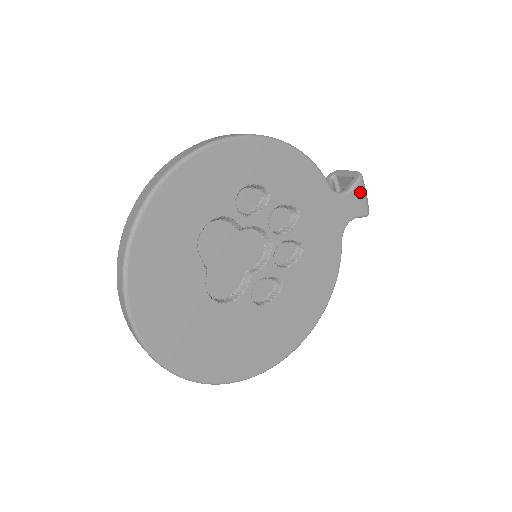
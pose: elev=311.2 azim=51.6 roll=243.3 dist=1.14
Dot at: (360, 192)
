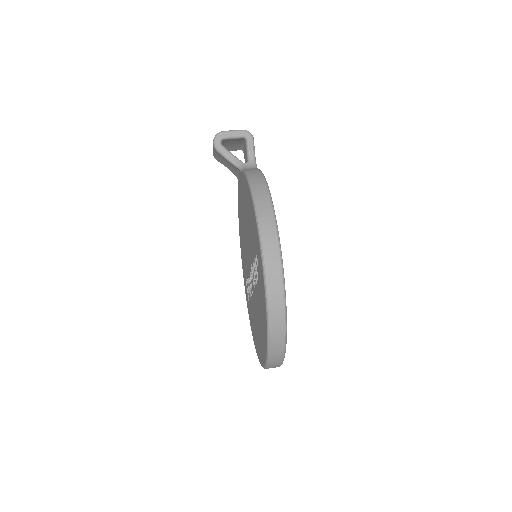
Dot at: occluded
